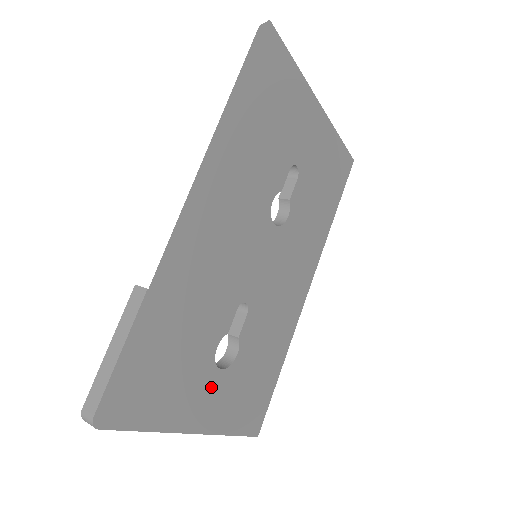
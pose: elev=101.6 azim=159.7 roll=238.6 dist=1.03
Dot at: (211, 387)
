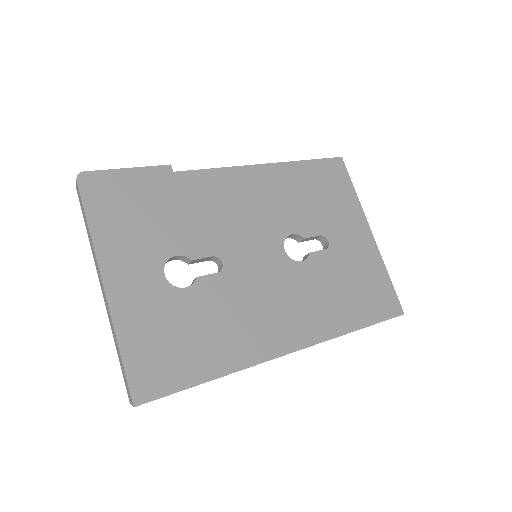
Dot at: (147, 275)
